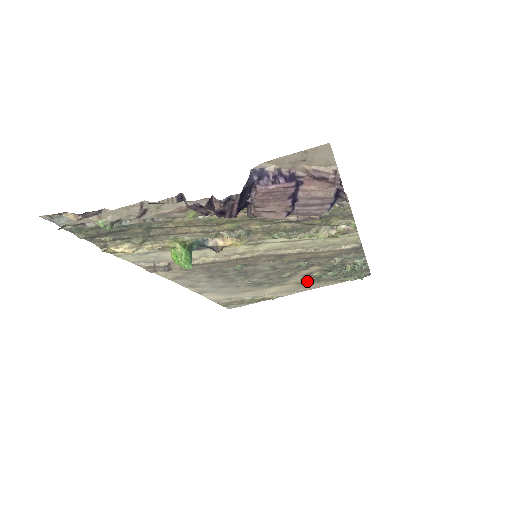
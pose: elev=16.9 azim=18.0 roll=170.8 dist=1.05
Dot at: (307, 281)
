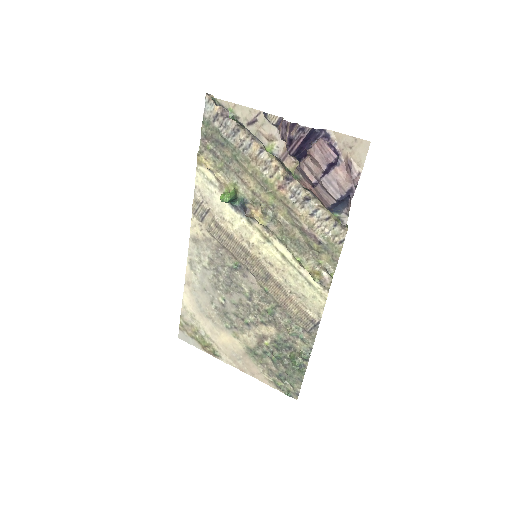
Dot at: (254, 350)
